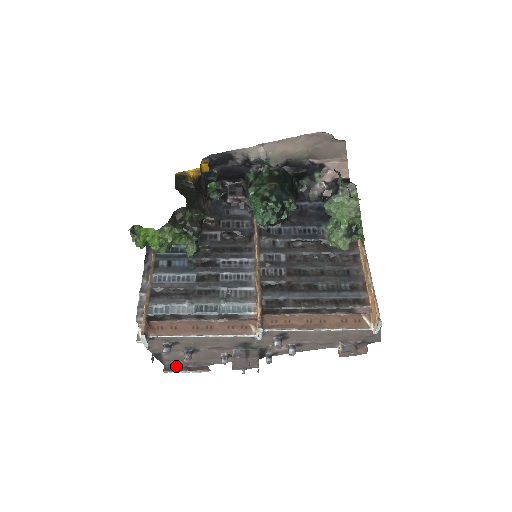
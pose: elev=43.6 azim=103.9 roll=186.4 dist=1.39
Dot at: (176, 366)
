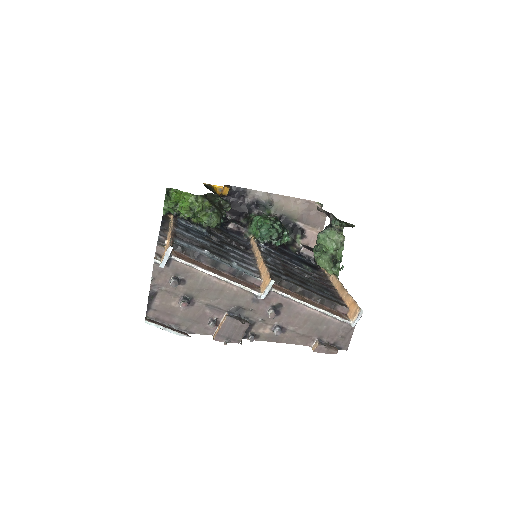
Dot at: (157, 321)
